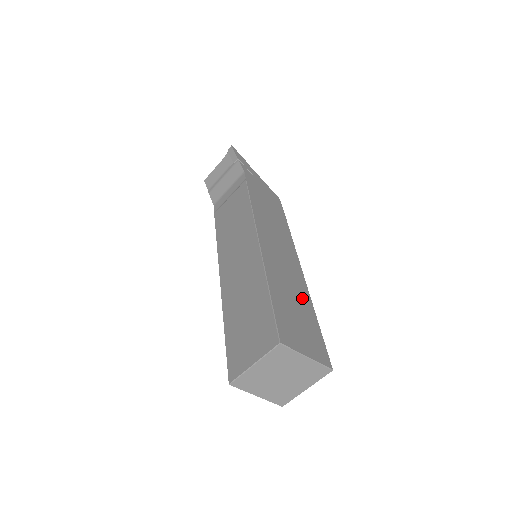
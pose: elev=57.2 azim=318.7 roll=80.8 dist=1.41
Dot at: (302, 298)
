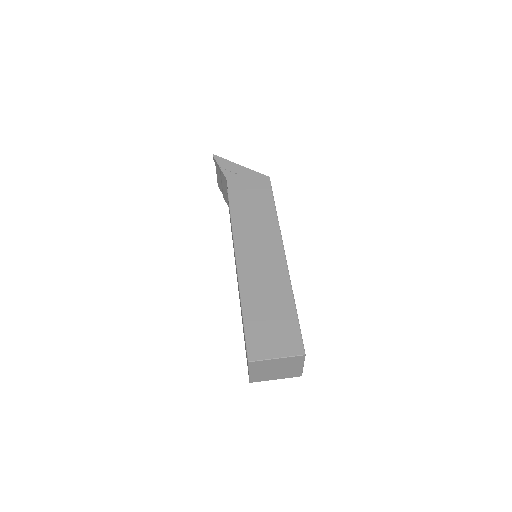
Dot at: (280, 295)
